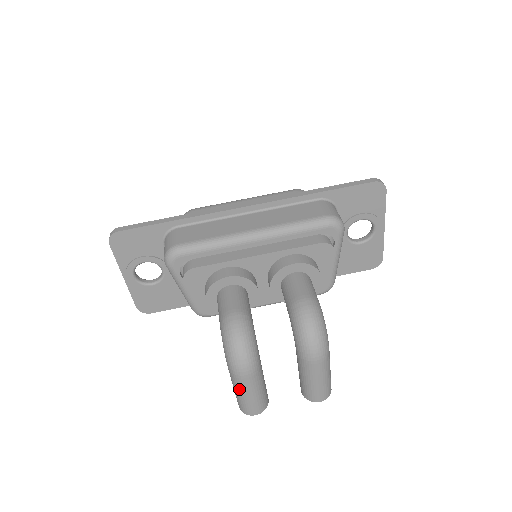
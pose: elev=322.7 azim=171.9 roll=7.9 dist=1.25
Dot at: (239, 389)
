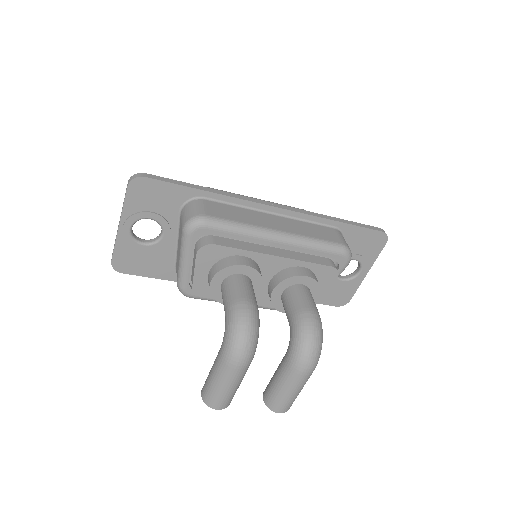
Dot at: (221, 378)
